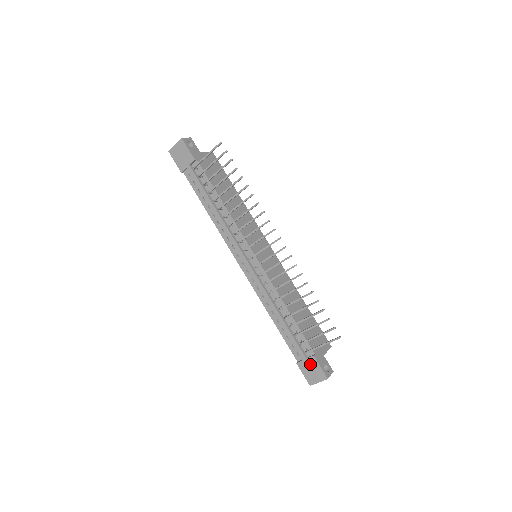
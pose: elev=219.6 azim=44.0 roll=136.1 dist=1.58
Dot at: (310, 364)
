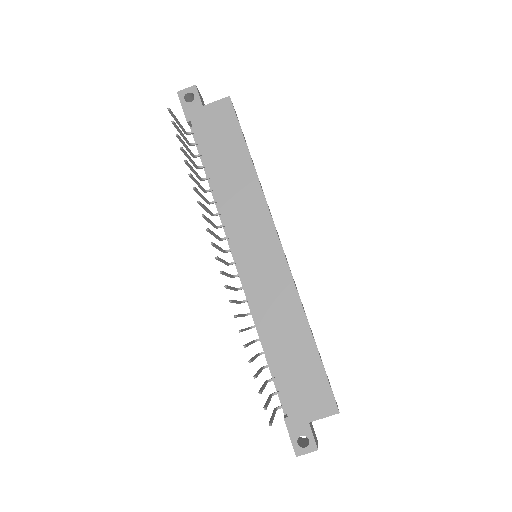
Dot at: occluded
